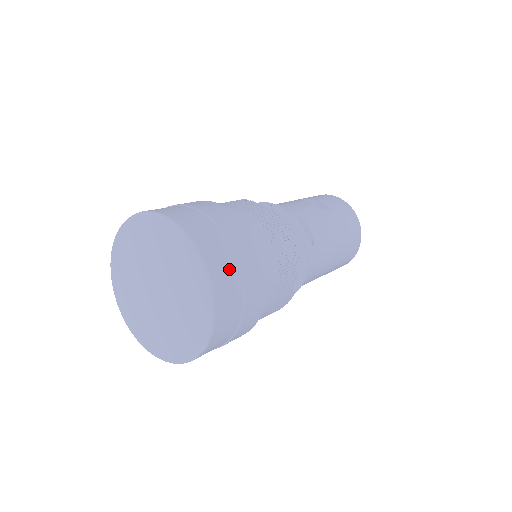
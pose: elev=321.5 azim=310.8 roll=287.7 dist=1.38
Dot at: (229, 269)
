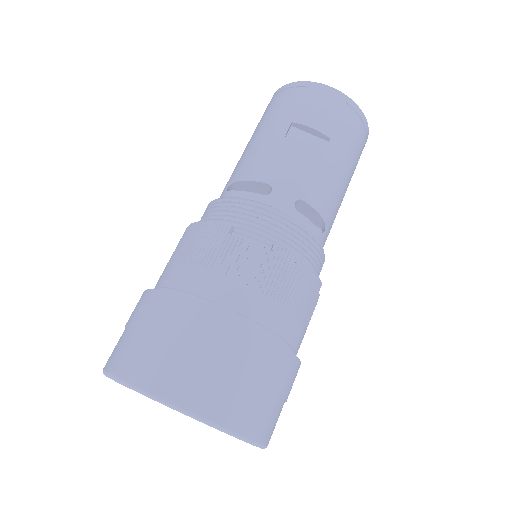
Dot at: (268, 410)
